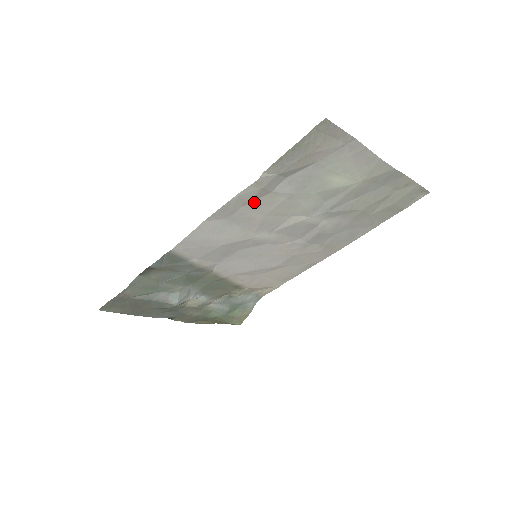
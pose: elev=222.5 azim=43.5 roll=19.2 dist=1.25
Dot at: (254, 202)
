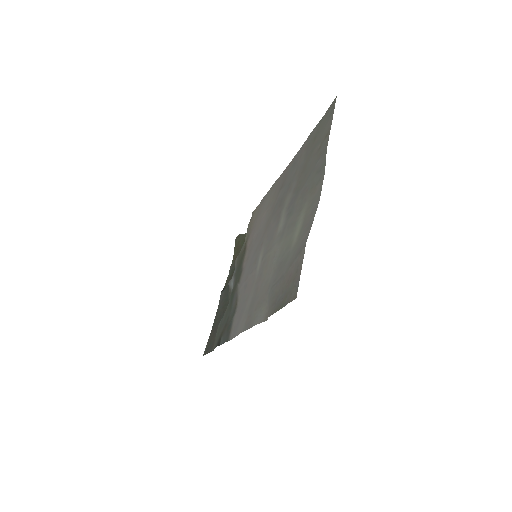
Dot at: (259, 300)
